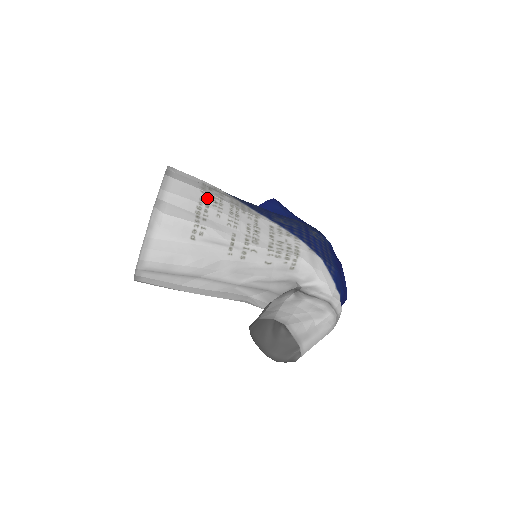
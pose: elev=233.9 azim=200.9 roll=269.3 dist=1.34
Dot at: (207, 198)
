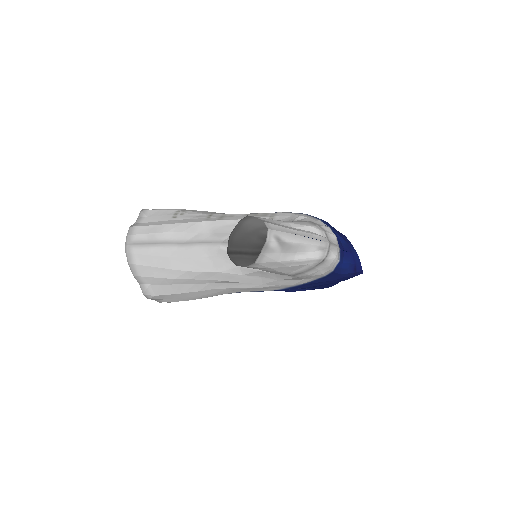
Dot at: occluded
